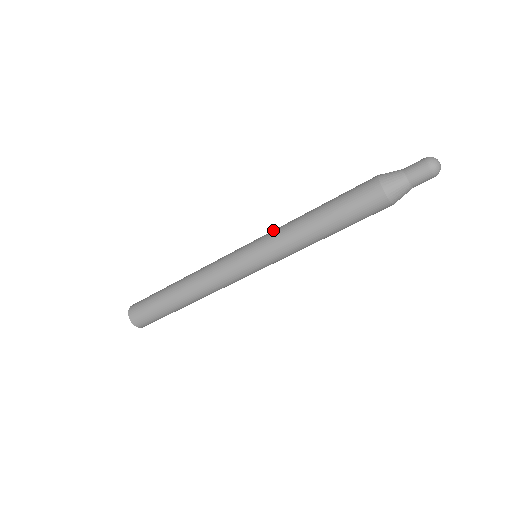
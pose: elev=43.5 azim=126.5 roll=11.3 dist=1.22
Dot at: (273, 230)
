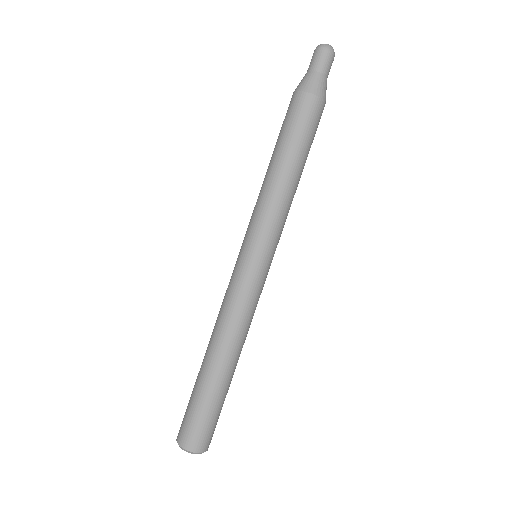
Dot at: occluded
